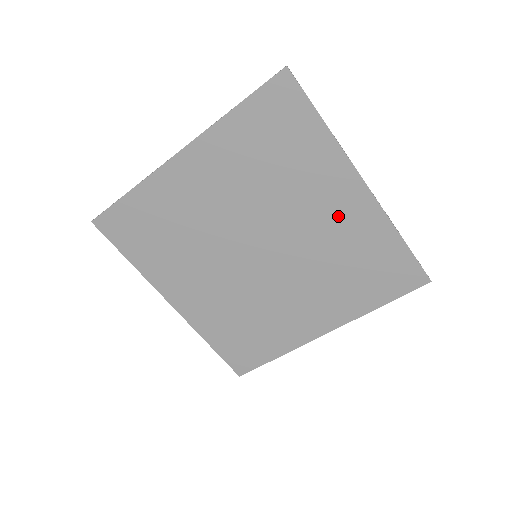
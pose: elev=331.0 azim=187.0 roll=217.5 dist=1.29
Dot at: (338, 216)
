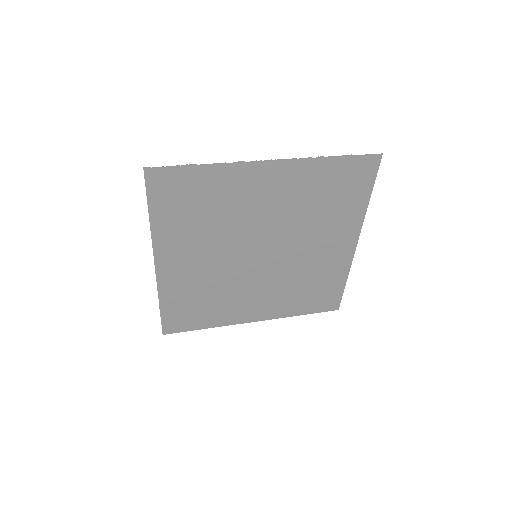
Dot at: (327, 254)
